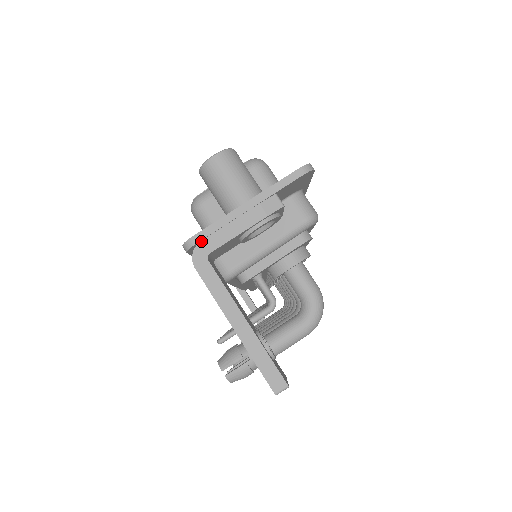
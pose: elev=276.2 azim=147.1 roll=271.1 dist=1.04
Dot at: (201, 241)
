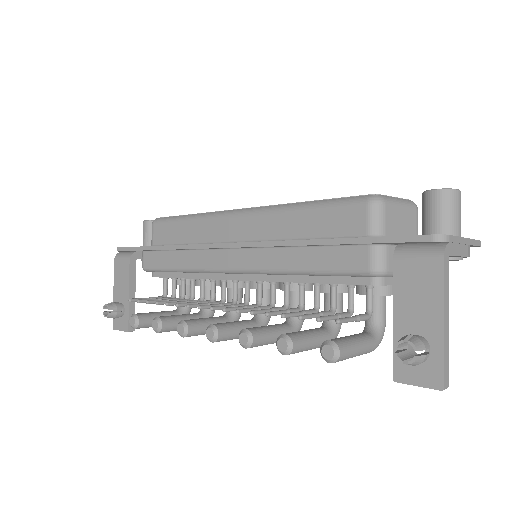
Dot at: (450, 242)
